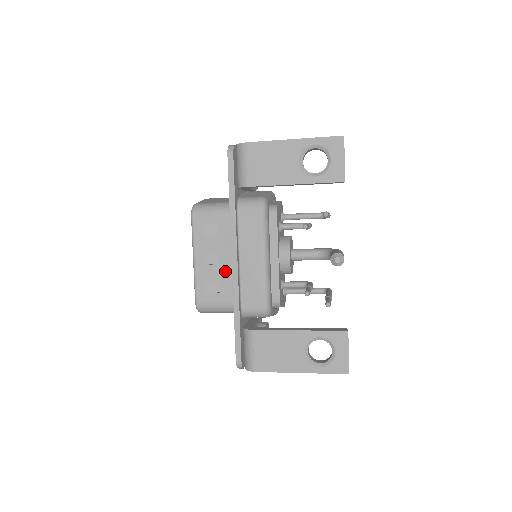
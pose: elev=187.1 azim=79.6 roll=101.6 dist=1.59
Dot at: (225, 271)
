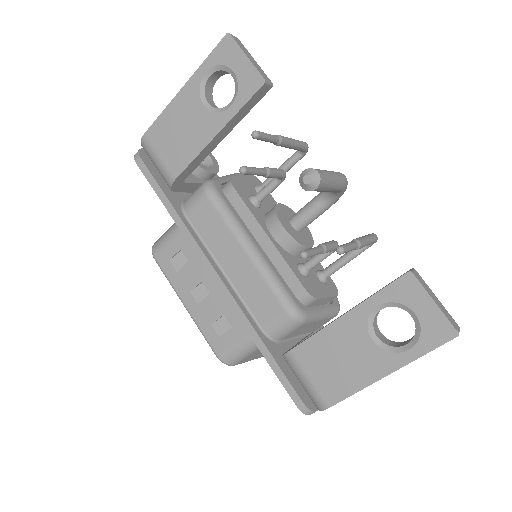
Dot at: (221, 297)
